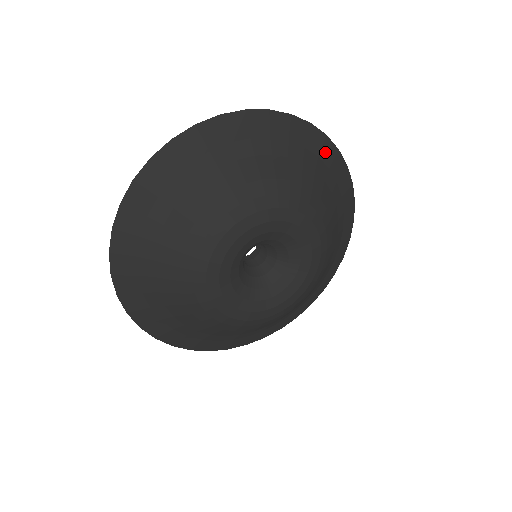
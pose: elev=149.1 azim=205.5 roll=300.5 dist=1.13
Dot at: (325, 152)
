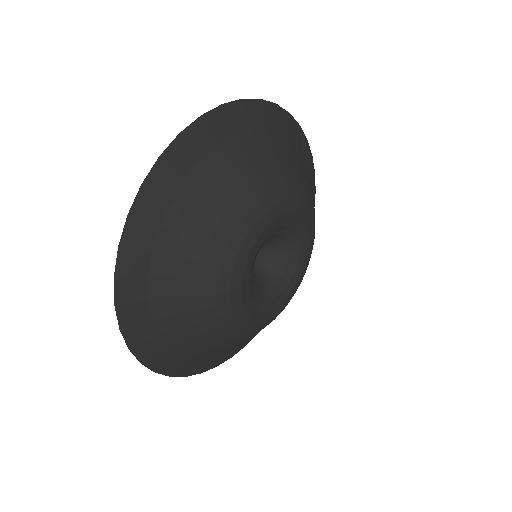
Dot at: (217, 130)
